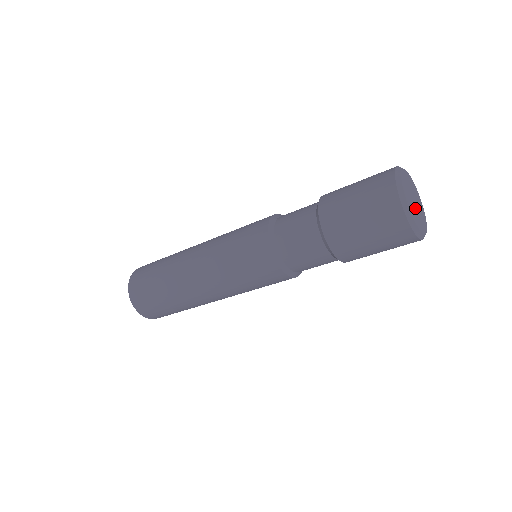
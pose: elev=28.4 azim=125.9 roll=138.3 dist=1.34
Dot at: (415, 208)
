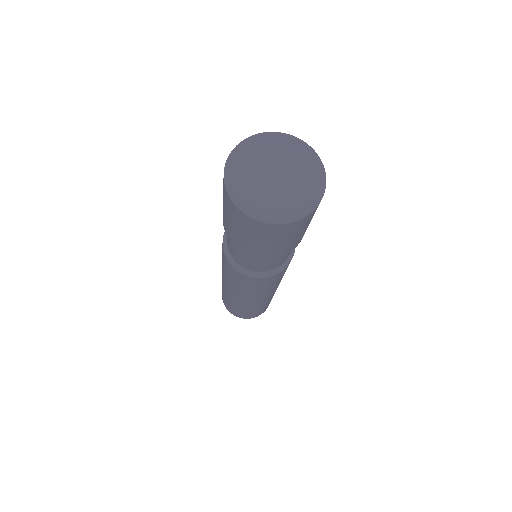
Dot at: (265, 181)
